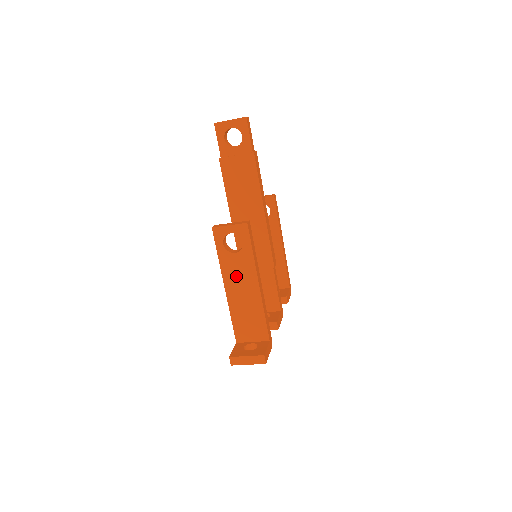
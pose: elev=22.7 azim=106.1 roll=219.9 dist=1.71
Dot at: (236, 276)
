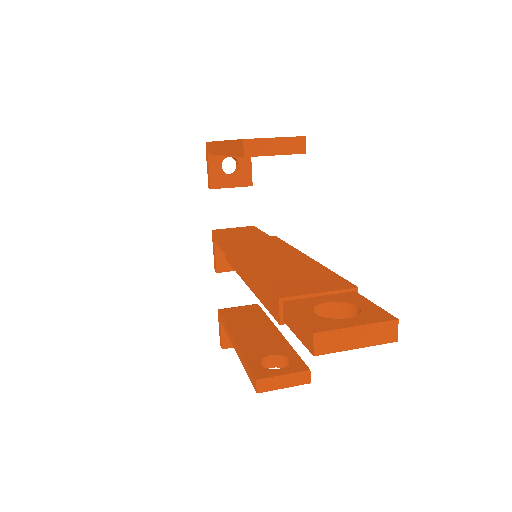
Dot at: occluded
